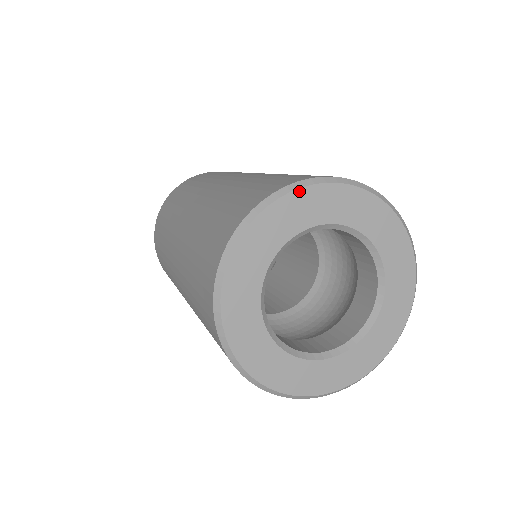
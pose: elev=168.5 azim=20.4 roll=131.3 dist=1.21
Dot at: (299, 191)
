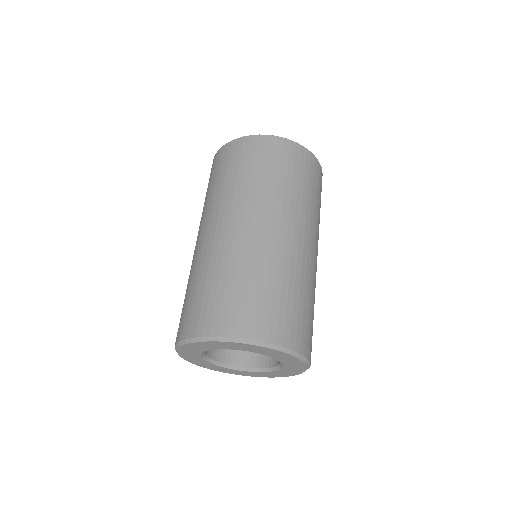
Dot at: (181, 347)
